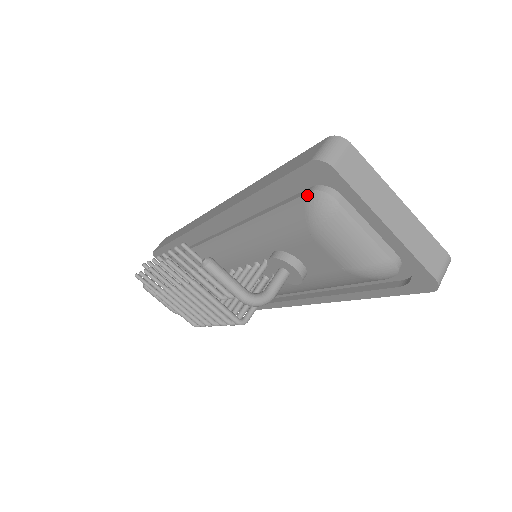
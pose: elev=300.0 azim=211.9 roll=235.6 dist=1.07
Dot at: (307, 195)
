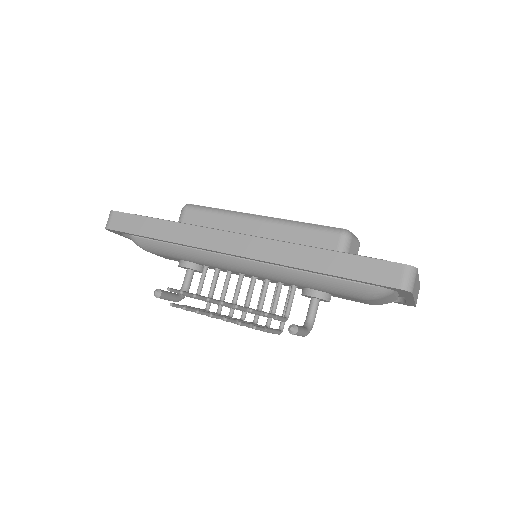
Dot at: (374, 288)
